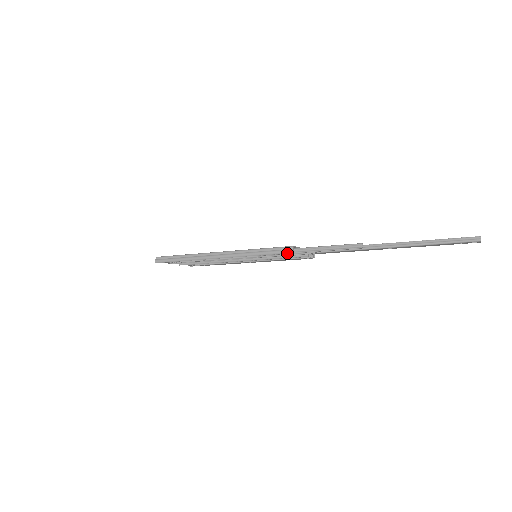
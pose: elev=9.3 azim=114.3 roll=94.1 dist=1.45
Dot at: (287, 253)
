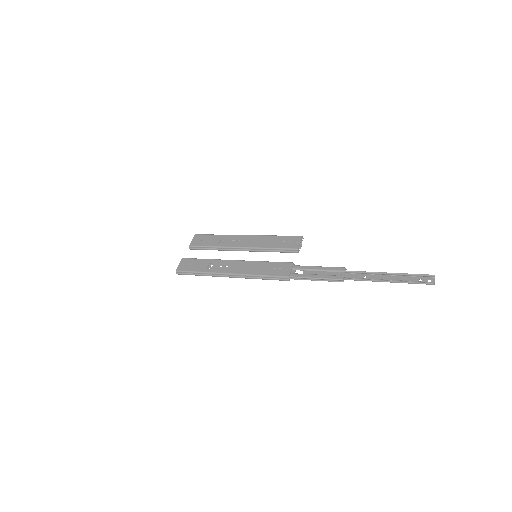
Dot at: occluded
